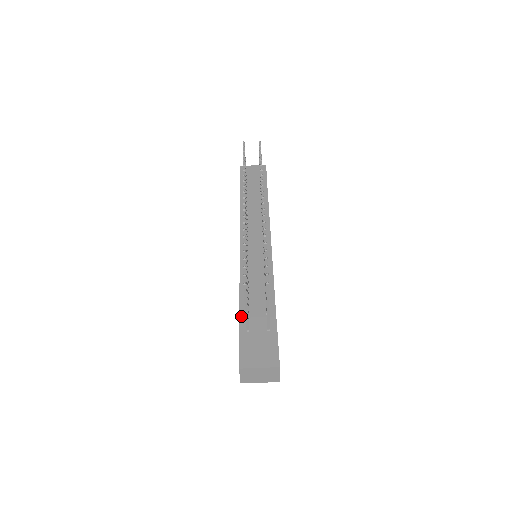
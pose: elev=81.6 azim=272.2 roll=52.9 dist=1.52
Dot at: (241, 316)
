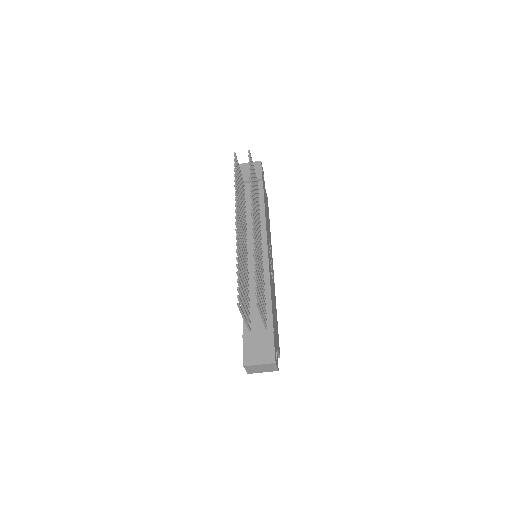
Dot at: occluded
